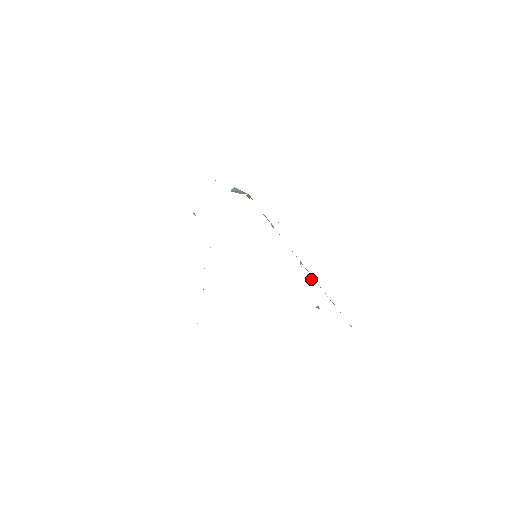
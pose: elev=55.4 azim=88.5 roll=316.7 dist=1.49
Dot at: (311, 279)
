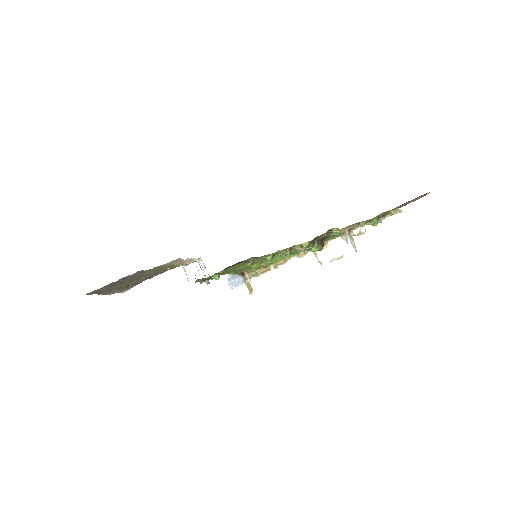
Dot at: (338, 258)
